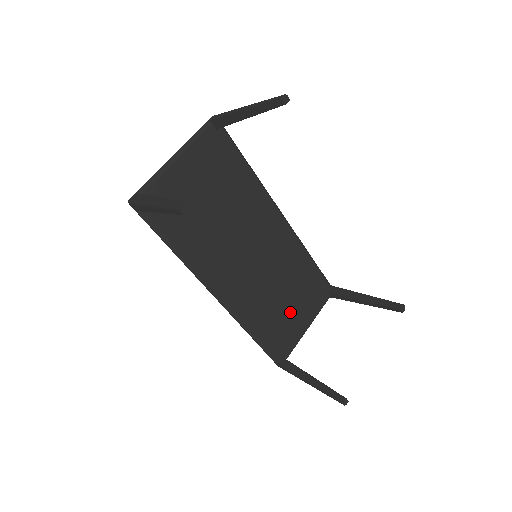
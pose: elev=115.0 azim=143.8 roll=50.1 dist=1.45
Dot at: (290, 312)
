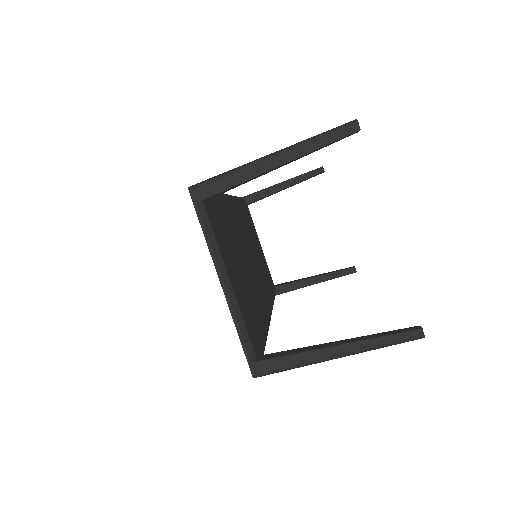
Dot at: (260, 255)
